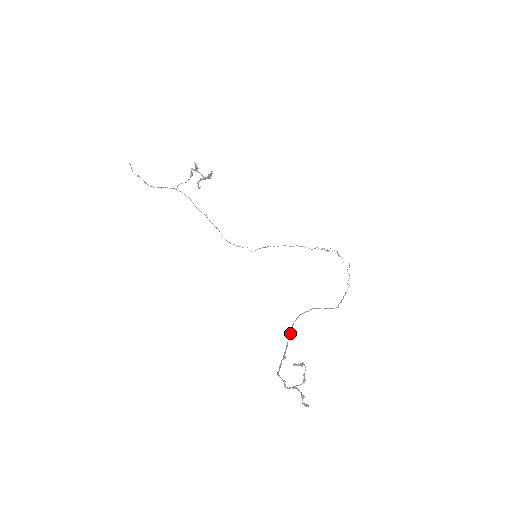
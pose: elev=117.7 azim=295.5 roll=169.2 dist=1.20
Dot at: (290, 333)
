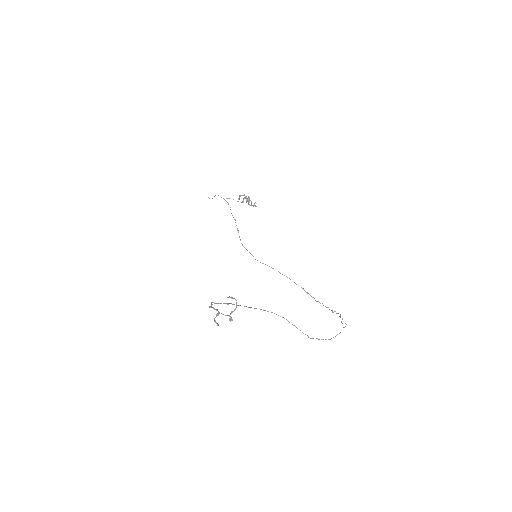
Dot at: occluded
